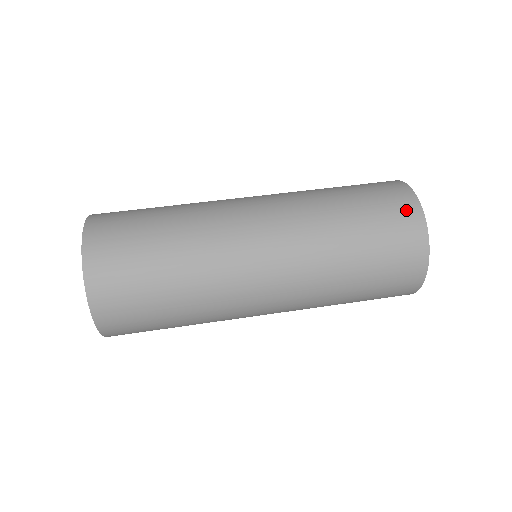
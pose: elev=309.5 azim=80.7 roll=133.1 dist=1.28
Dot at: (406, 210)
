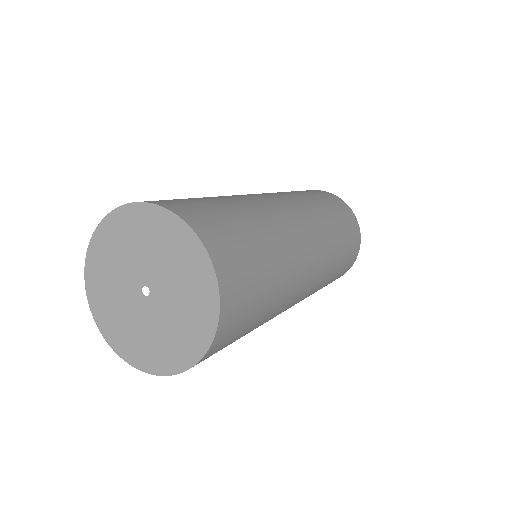
Dot at: (311, 190)
